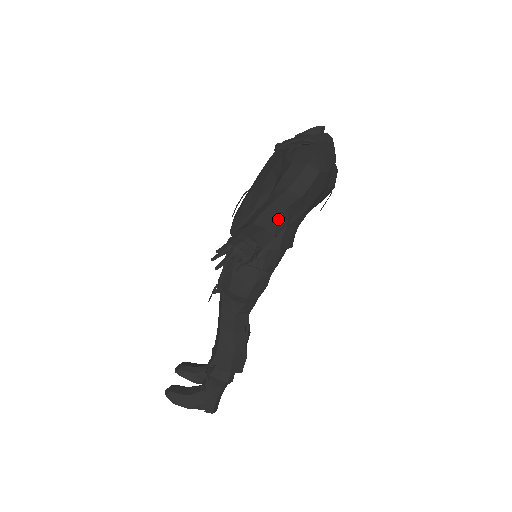
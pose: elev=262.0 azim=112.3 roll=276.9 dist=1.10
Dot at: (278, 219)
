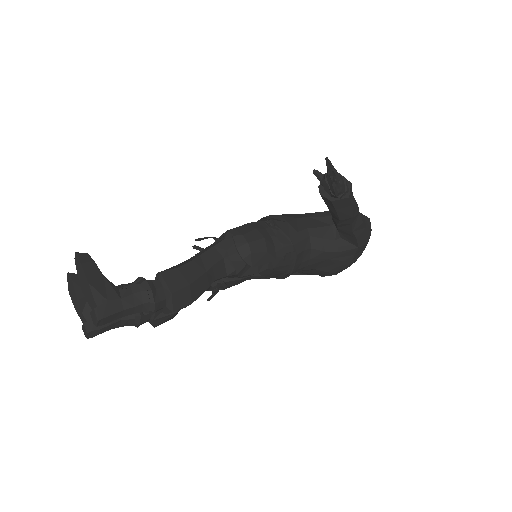
Dot at: (356, 205)
